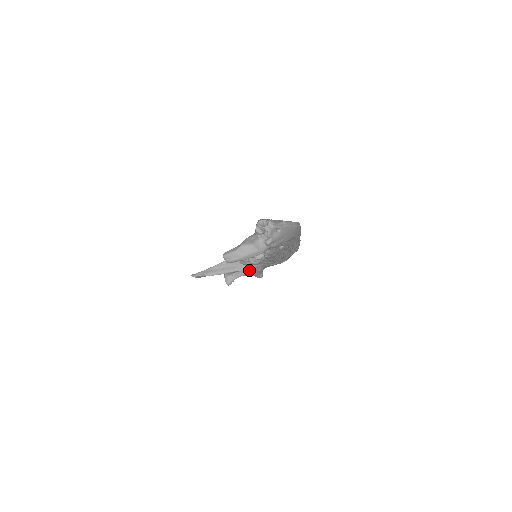
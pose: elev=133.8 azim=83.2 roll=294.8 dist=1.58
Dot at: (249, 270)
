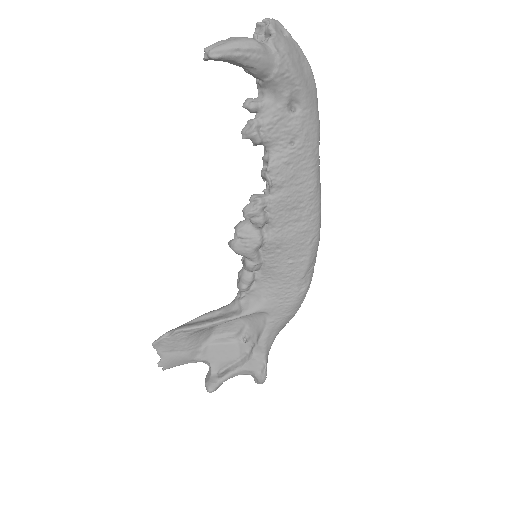
Dot at: (245, 356)
